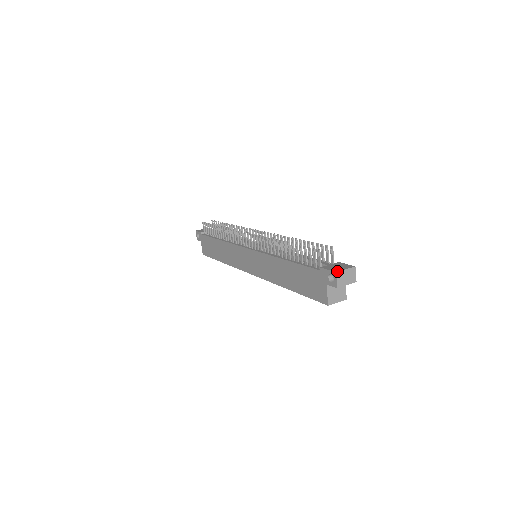
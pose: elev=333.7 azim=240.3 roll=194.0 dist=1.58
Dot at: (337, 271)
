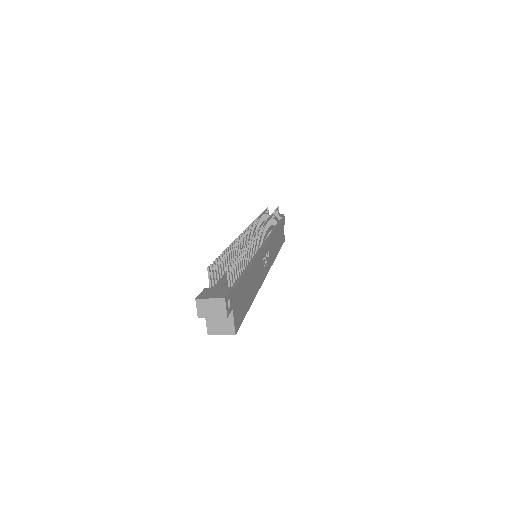
Dot at: (198, 298)
